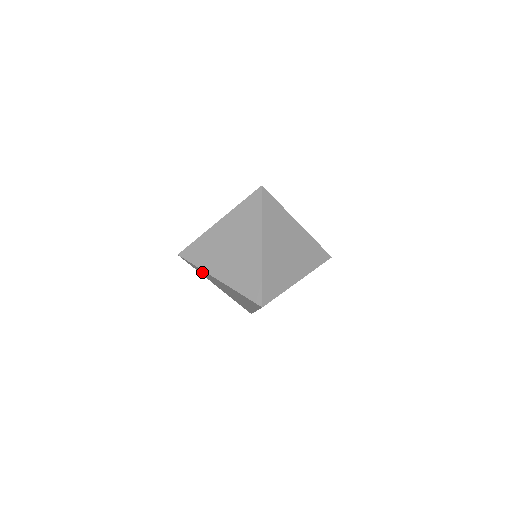
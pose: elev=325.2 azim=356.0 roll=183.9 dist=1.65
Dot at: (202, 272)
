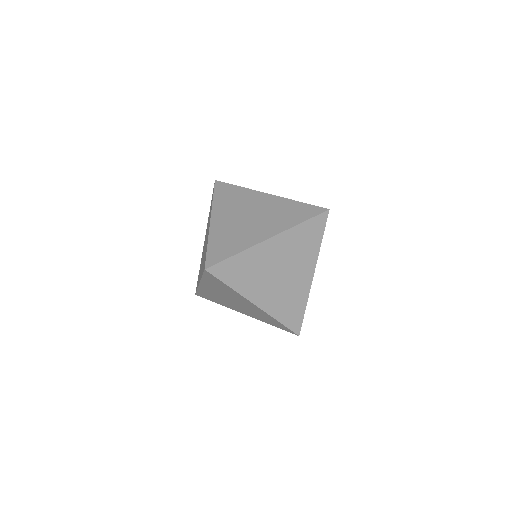
Dot at: occluded
